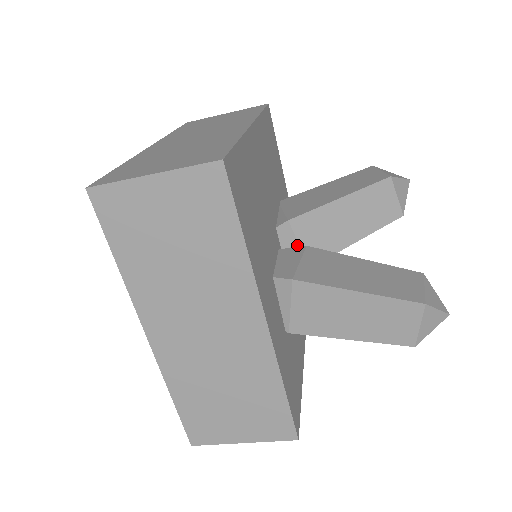
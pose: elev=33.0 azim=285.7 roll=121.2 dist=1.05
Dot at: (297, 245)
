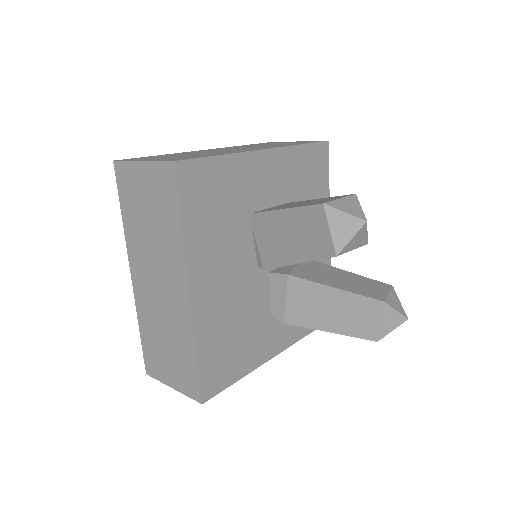
Dot at: occluded
